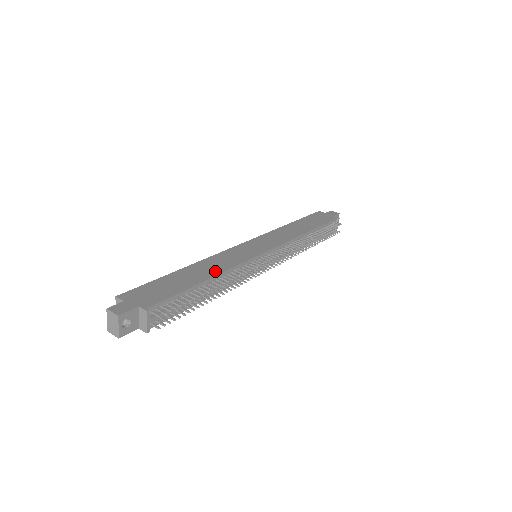
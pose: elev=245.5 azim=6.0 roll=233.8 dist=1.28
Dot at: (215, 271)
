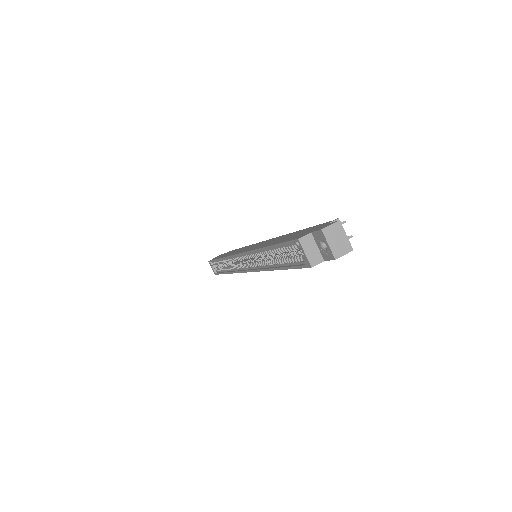
Dot at: (282, 236)
